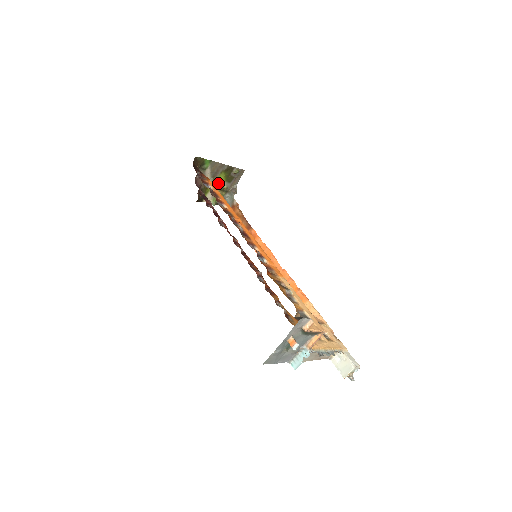
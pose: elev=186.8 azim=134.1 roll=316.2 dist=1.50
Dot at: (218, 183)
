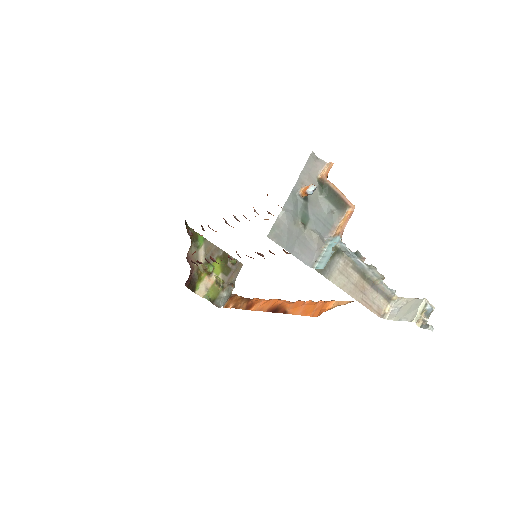
Dot at: (213, 272)
